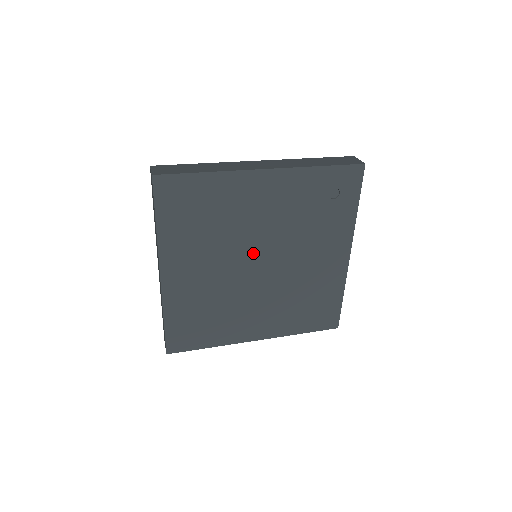
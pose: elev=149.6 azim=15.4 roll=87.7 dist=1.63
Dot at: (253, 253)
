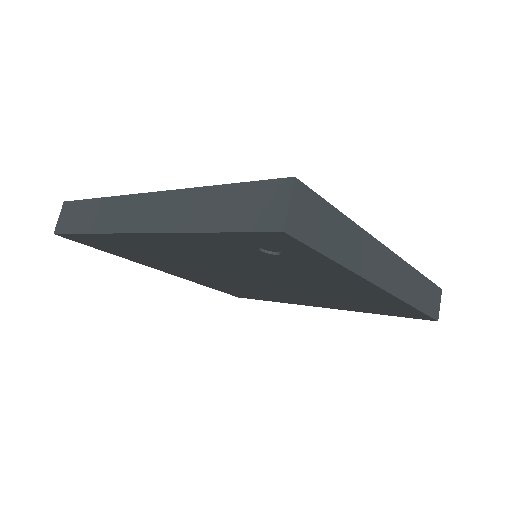
Dot at: (230, 273)
